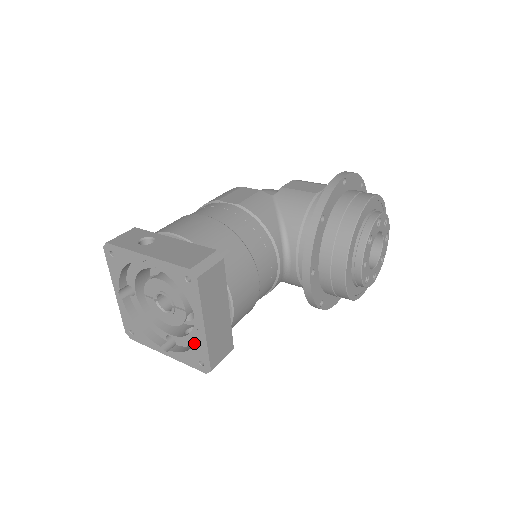
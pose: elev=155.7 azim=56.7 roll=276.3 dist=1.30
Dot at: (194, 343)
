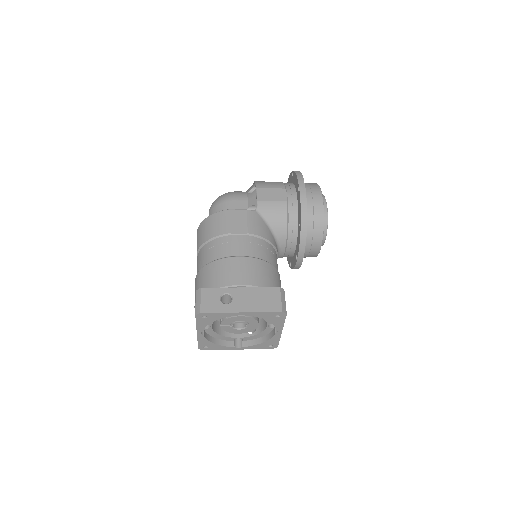
Dot at: (261, 337)
